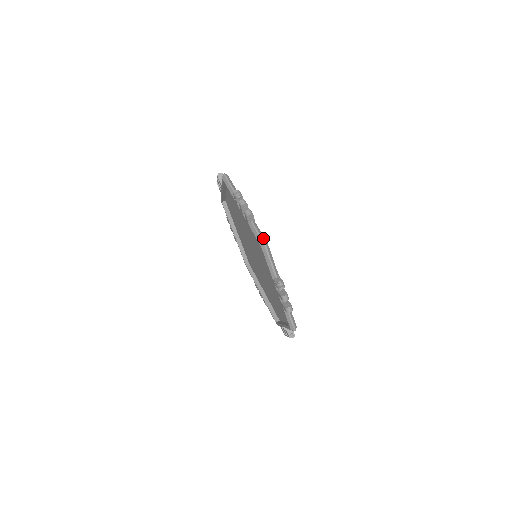
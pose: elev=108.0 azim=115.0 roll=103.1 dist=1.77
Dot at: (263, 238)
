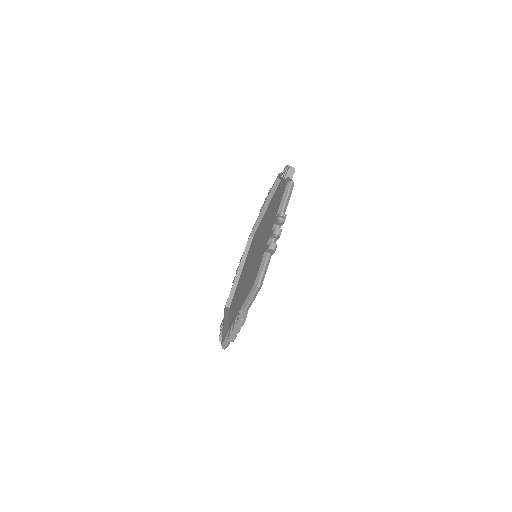
Dot at: (263, 278)
